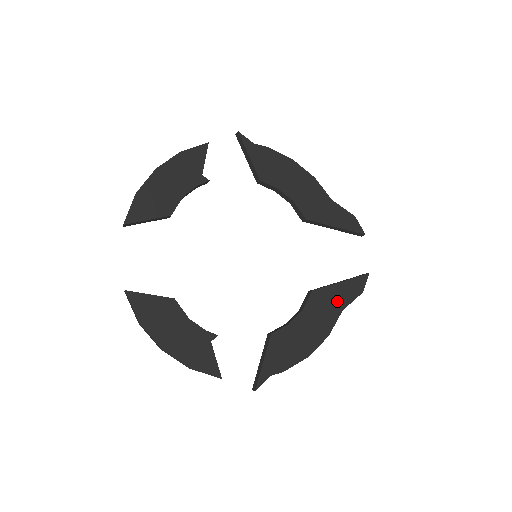
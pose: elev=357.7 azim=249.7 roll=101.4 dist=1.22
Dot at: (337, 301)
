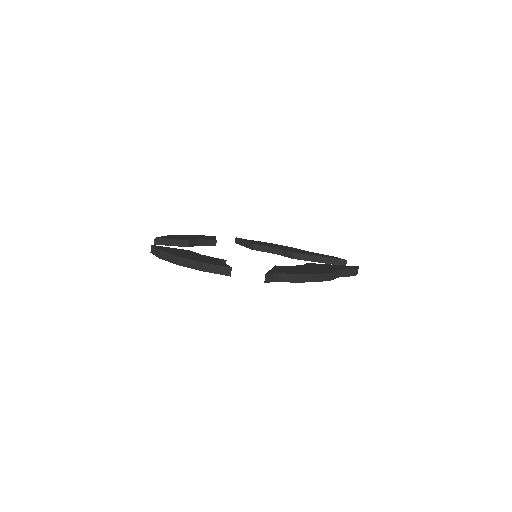
Dot at: (333, 267)
